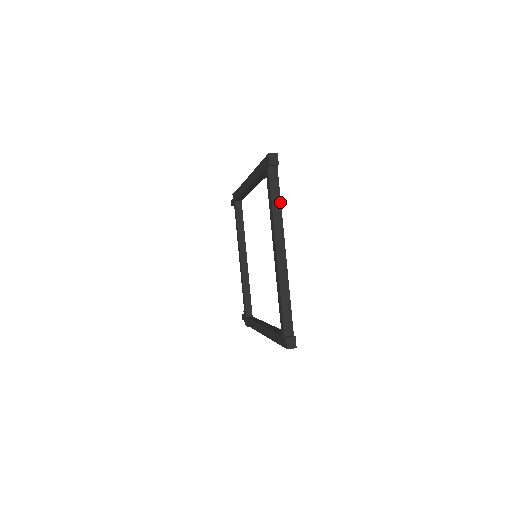
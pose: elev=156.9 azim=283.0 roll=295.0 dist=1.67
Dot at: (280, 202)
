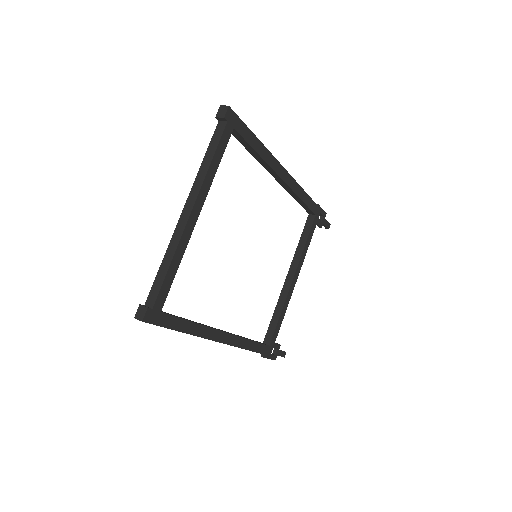
Dot at: (211, 159)
